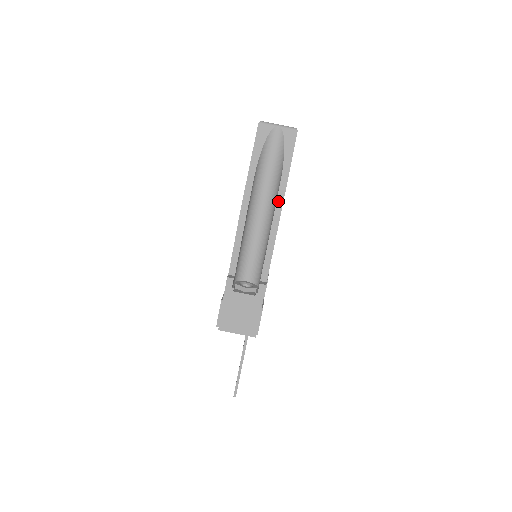
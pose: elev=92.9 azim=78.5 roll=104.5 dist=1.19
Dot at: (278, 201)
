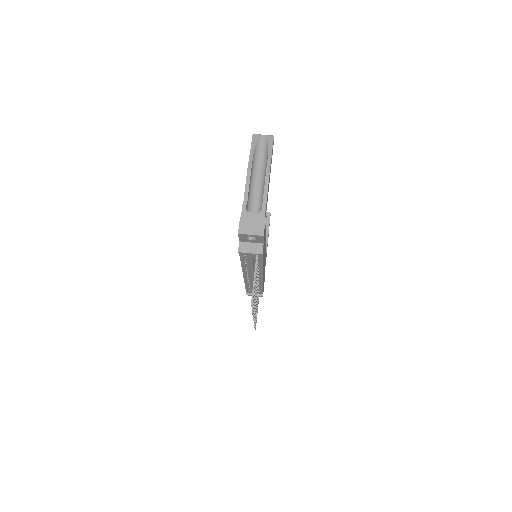
Dot at: (268, 166)
